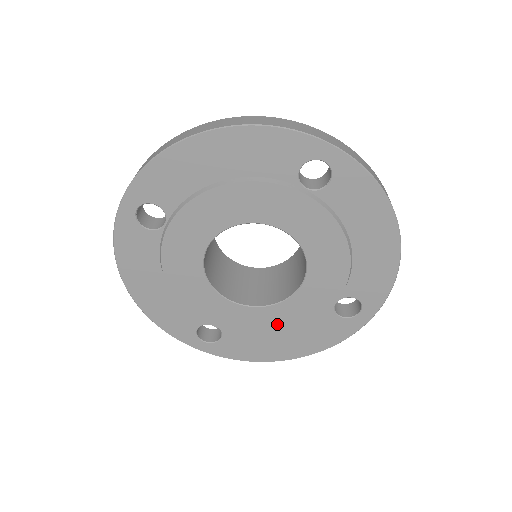
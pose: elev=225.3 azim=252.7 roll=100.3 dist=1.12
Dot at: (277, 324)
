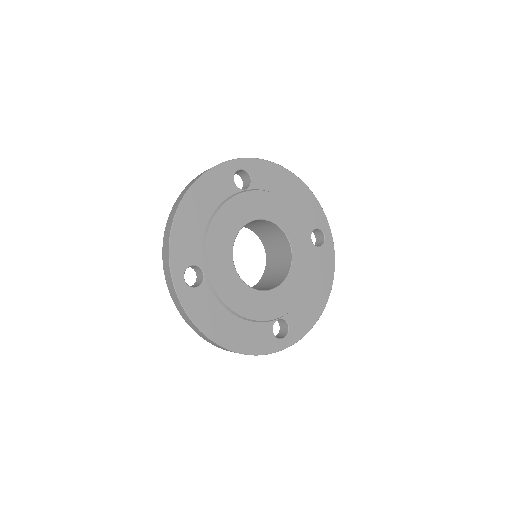
Dot at: (242, 304)
